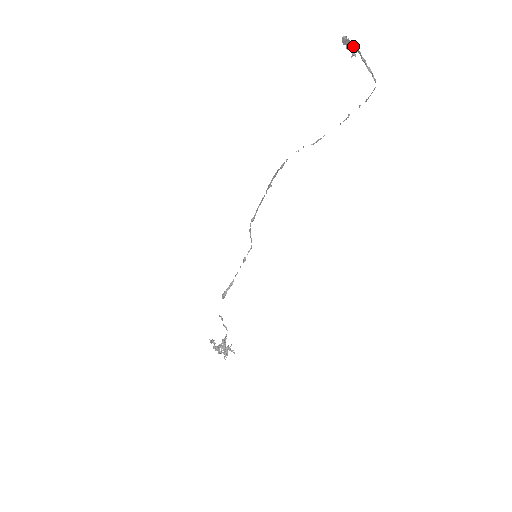
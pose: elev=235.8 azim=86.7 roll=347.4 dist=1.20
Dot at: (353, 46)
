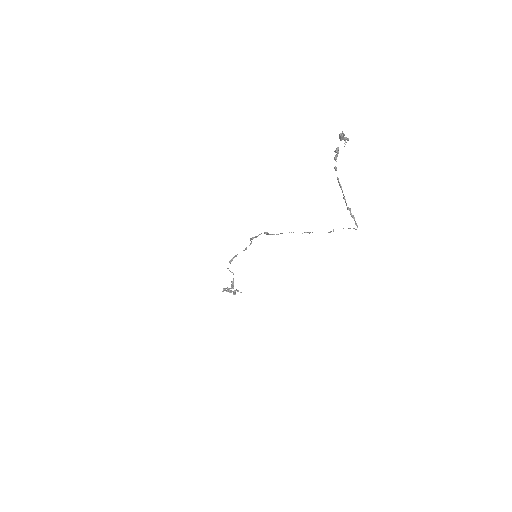
Dot at: (342, 190)
